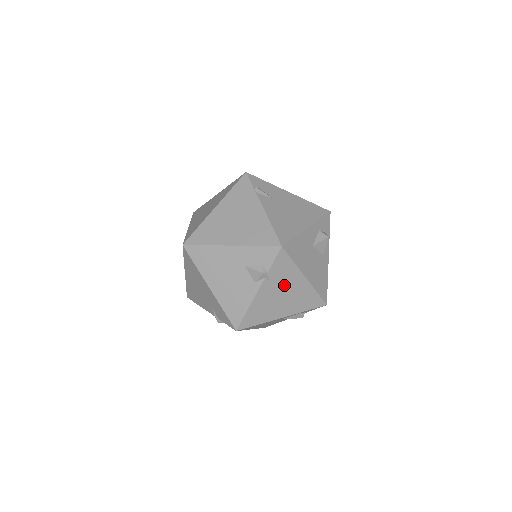
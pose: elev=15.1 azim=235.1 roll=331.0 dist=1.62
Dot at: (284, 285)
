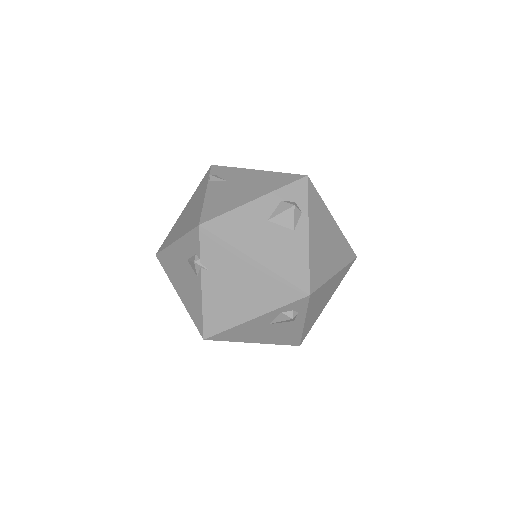
Dot at: (231, 274)
